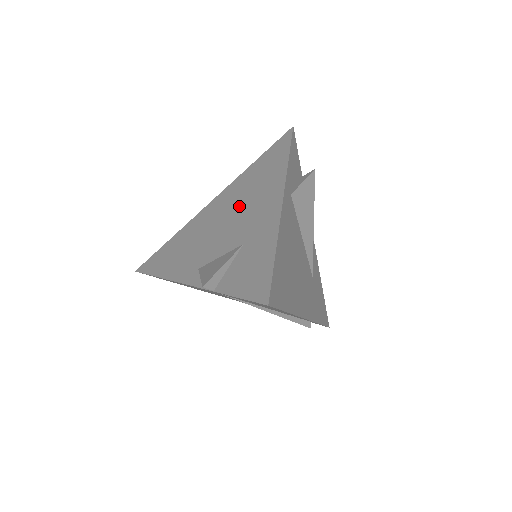
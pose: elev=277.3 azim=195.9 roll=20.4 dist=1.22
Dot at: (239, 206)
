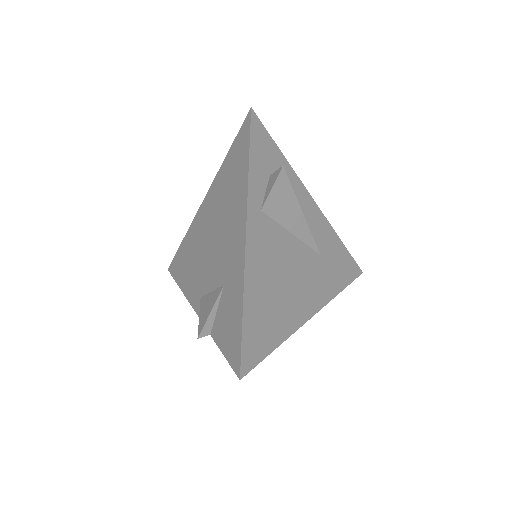
Dot at: (219, 225)
